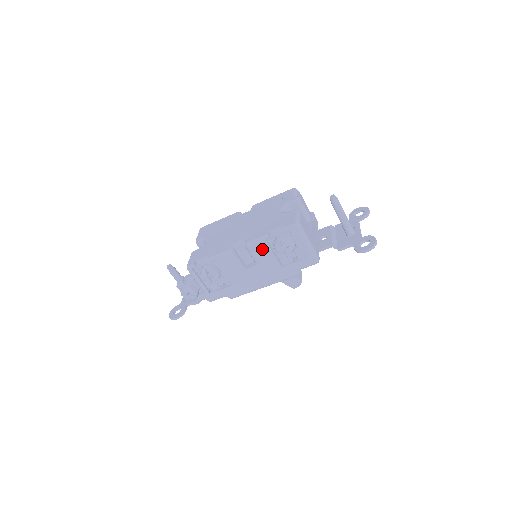
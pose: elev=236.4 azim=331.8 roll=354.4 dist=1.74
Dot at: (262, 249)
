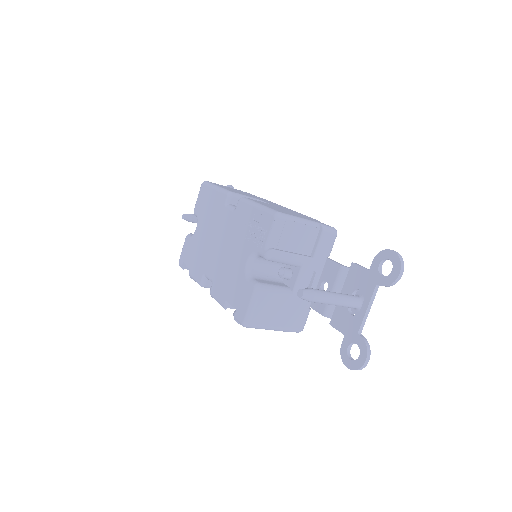
Dot at: occluded
